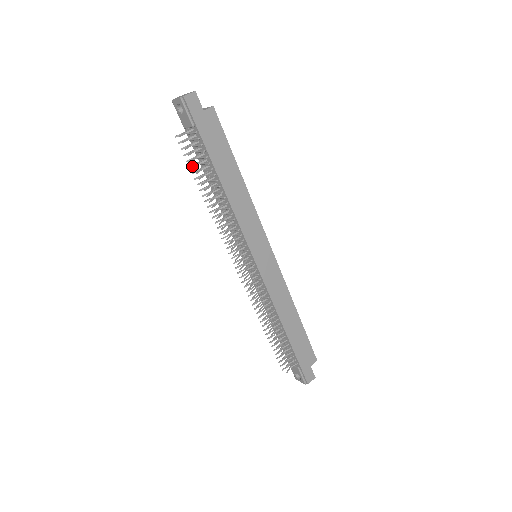
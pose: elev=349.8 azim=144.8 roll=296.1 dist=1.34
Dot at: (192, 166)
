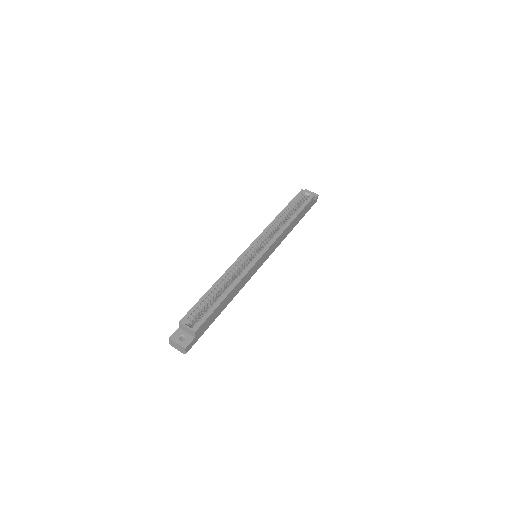
Dot at: occluded
